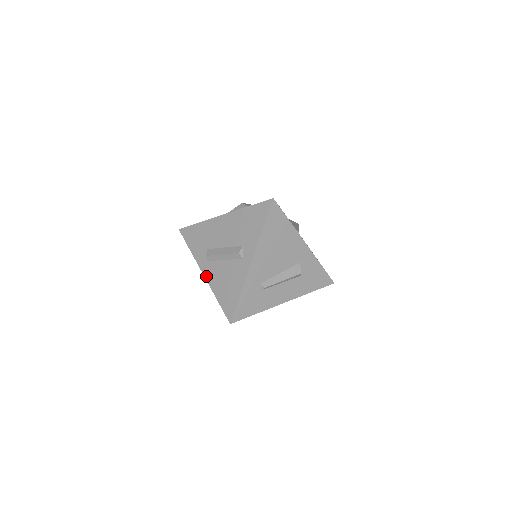
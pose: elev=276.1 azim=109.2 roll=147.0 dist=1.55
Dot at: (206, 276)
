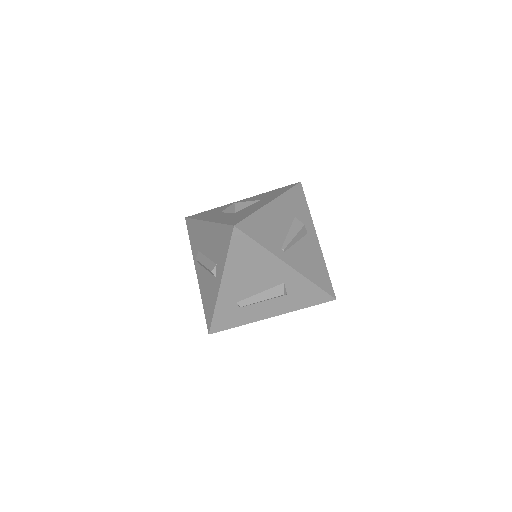
Dot at: (198, 278)
